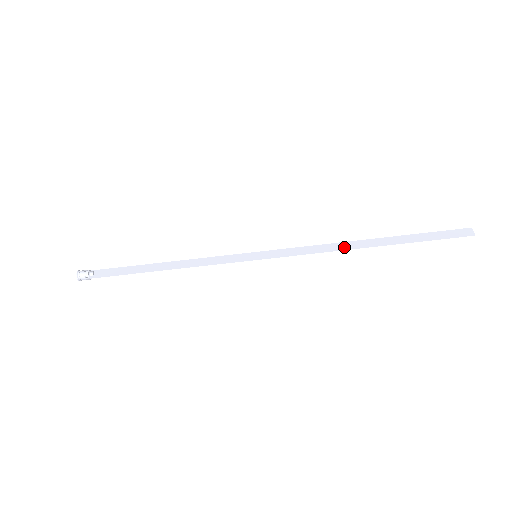
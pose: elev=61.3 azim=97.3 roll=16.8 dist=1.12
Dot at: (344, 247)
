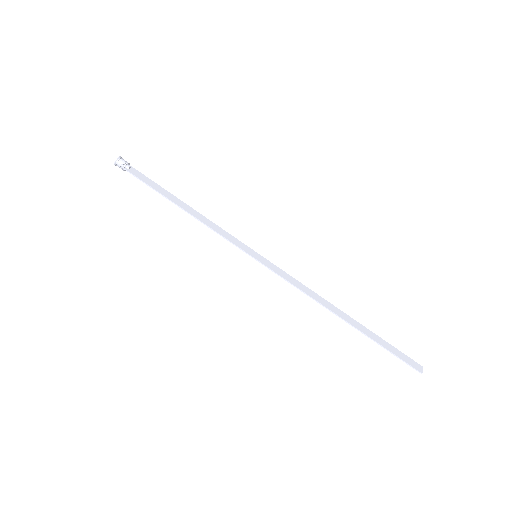
Dot at: (323, 303)
